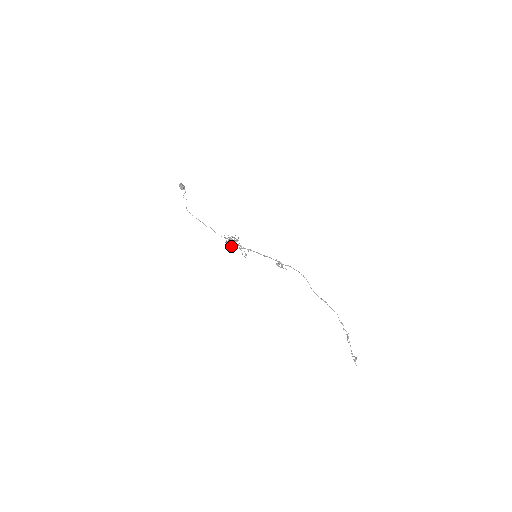
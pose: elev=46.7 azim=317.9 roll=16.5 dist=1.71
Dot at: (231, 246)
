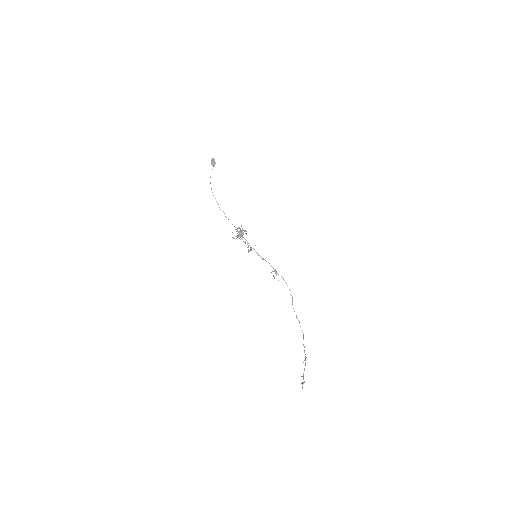
Dot at: occluded
